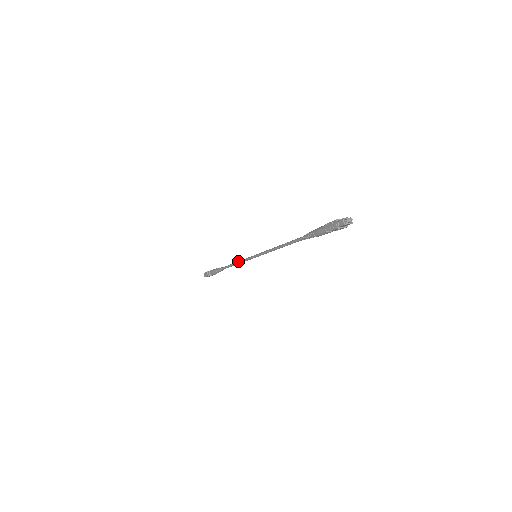
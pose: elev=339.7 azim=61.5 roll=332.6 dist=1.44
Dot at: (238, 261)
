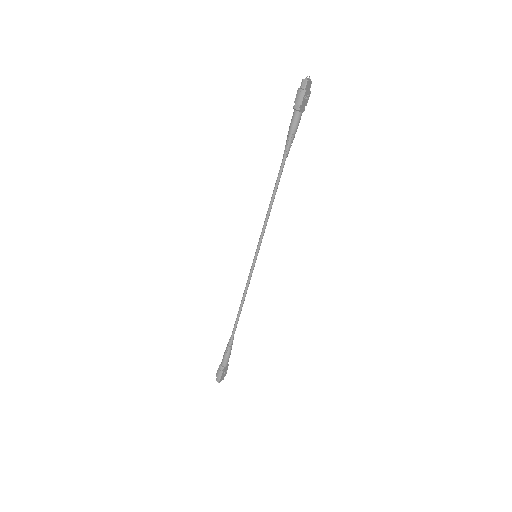
Dot at: occluded
